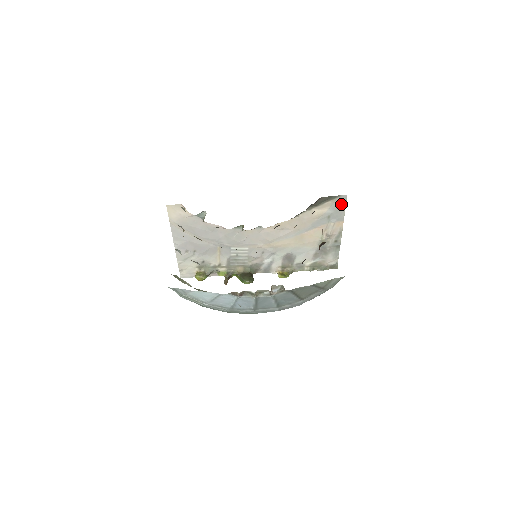
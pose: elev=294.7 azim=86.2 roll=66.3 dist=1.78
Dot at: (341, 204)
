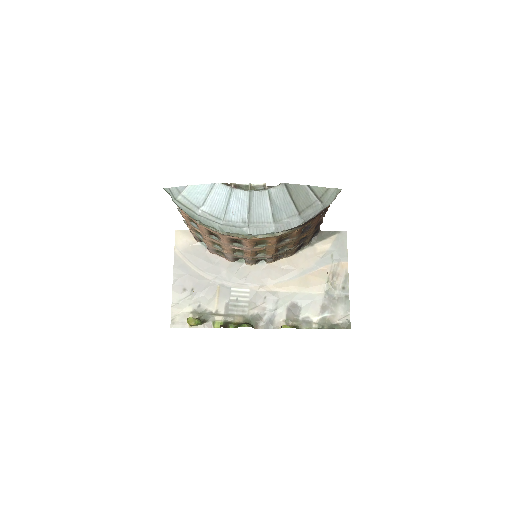
Dot at: (342, 241)
